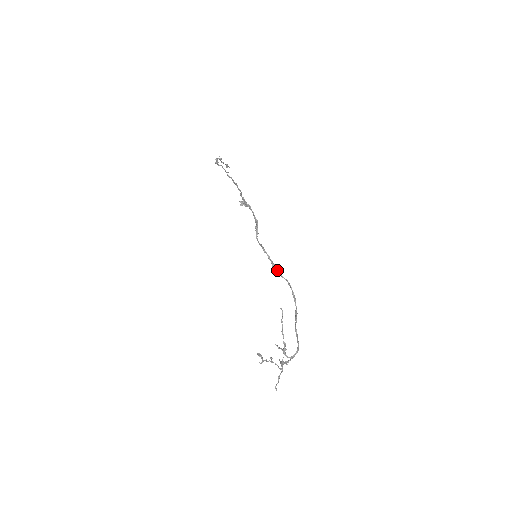
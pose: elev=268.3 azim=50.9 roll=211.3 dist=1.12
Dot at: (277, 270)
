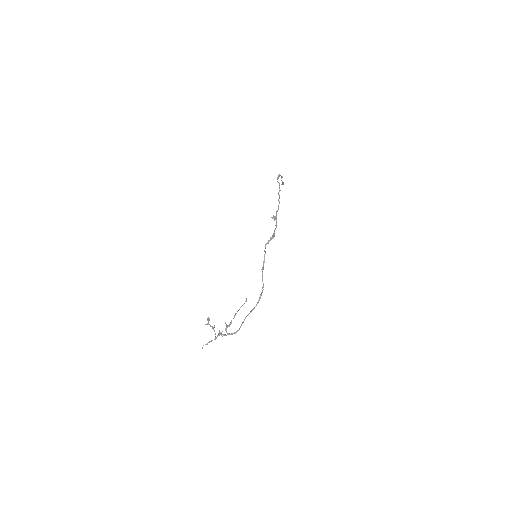
Dot at: occluded
